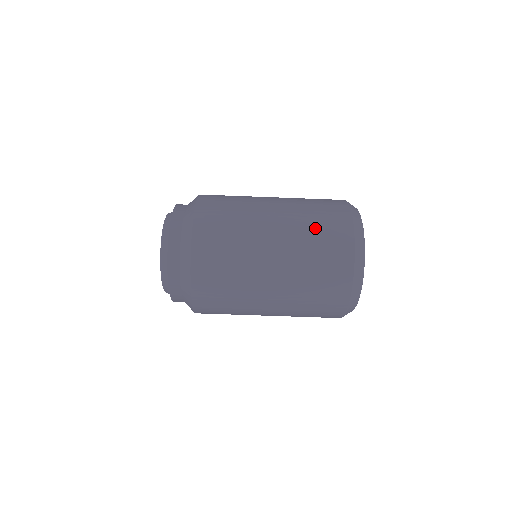
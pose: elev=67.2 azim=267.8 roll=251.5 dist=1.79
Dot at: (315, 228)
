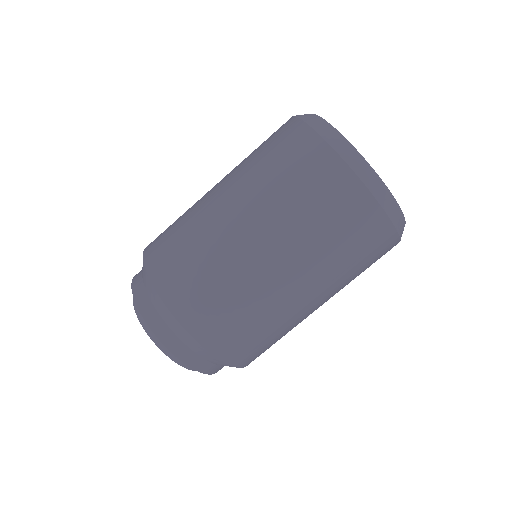
Dot at: (255, 150)
